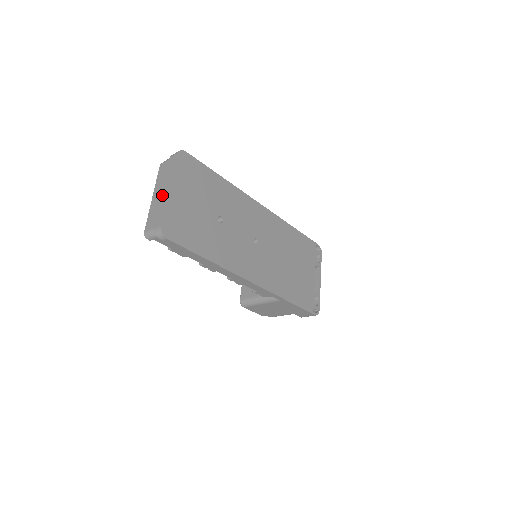
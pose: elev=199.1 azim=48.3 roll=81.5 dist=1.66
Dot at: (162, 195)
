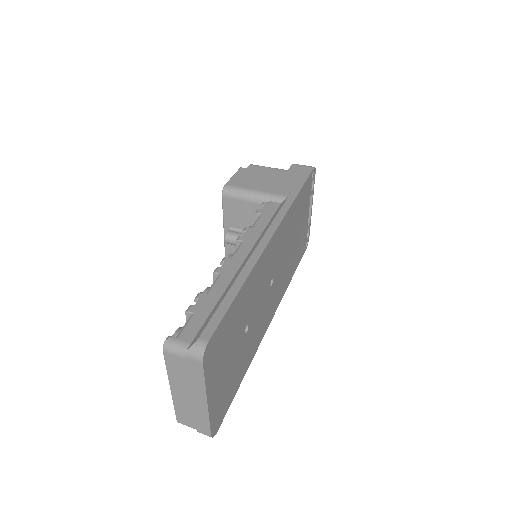
Dot at: (194, 402)
